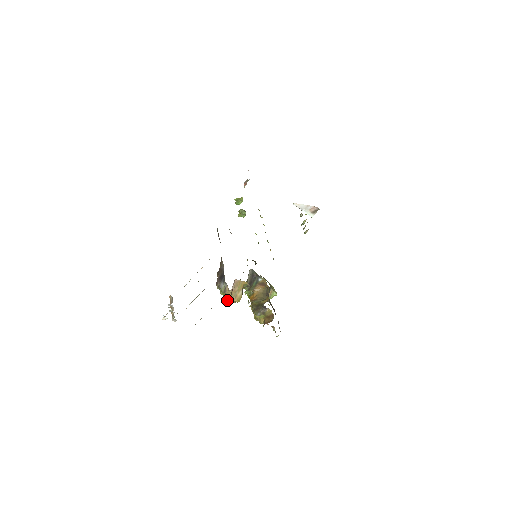
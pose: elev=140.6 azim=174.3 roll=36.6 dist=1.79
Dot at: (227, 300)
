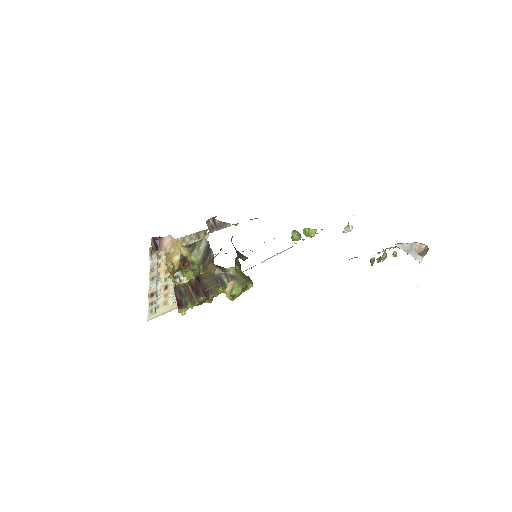
Dot at: (168, 268)
